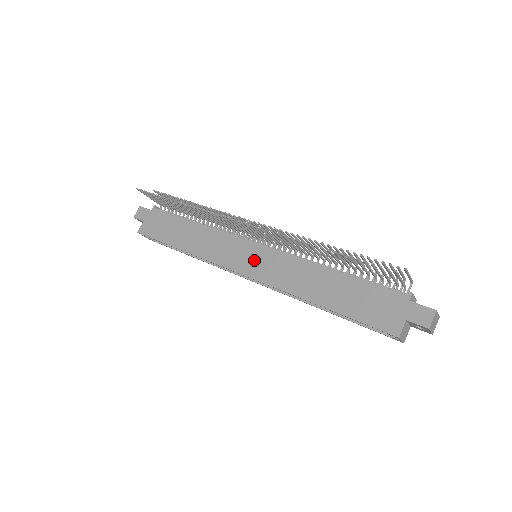
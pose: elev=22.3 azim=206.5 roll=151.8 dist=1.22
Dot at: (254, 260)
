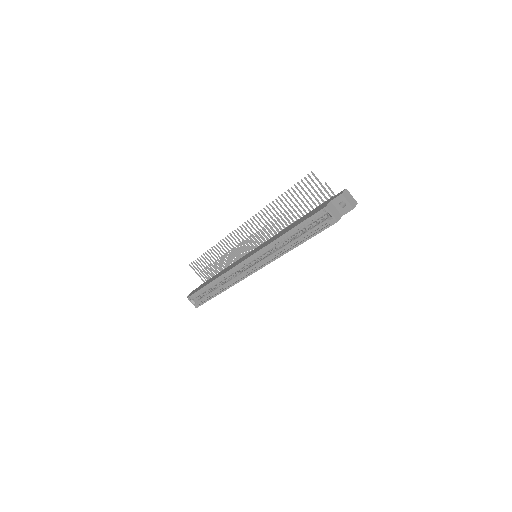
Dot at: occluded
